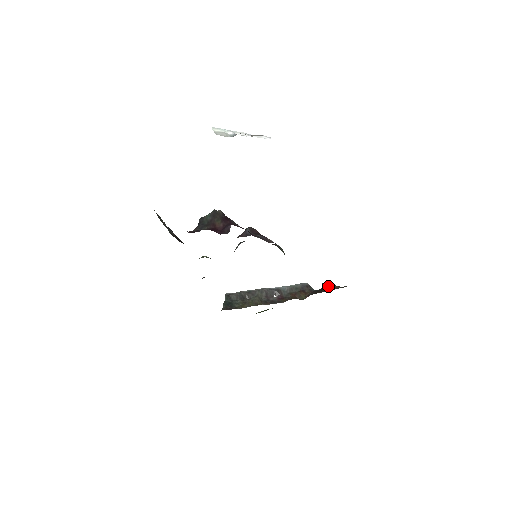
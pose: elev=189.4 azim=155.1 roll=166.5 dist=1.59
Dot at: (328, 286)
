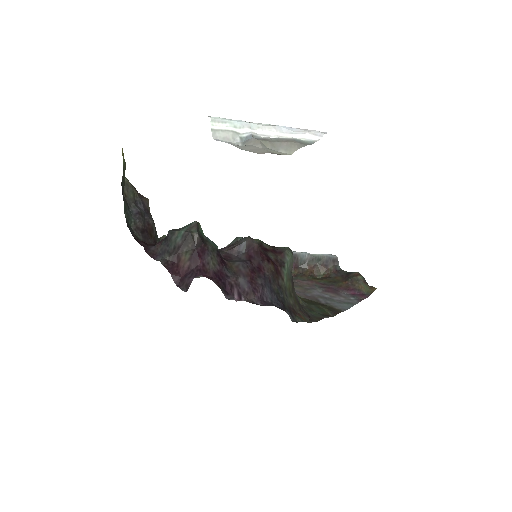
Dot at: (354, 279)
